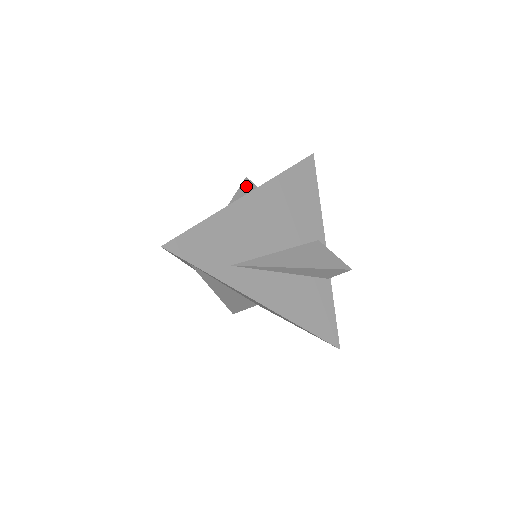
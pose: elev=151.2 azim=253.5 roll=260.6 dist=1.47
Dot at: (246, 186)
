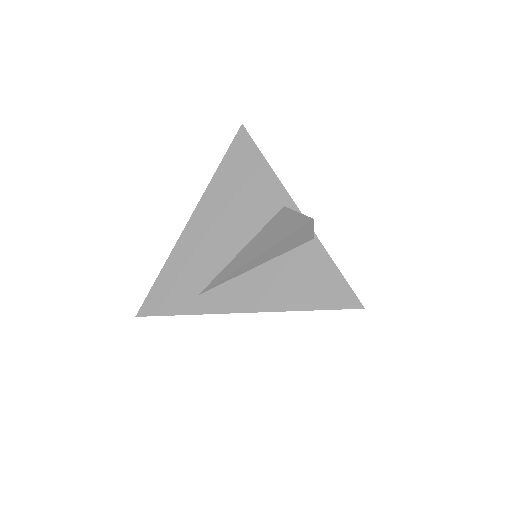
Dot at: occluded
